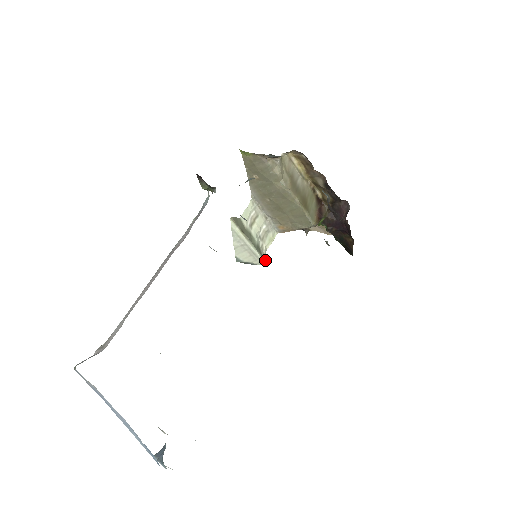
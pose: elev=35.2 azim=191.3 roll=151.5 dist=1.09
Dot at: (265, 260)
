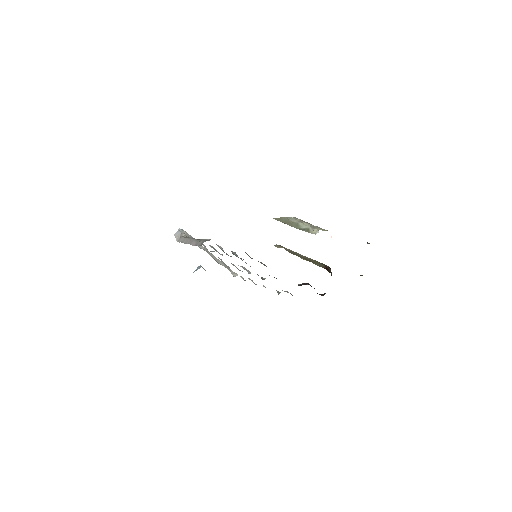
Dot at: (314, 233)
